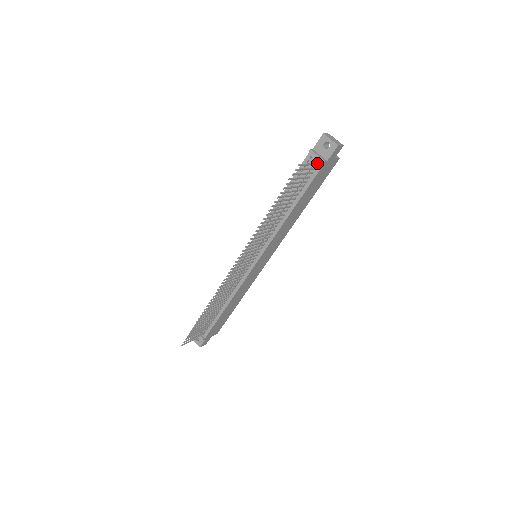
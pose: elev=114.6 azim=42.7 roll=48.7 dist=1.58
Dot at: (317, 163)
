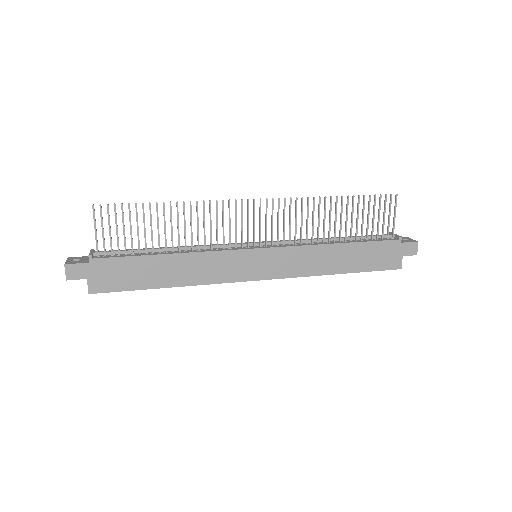
Dot at: (393, 235)
